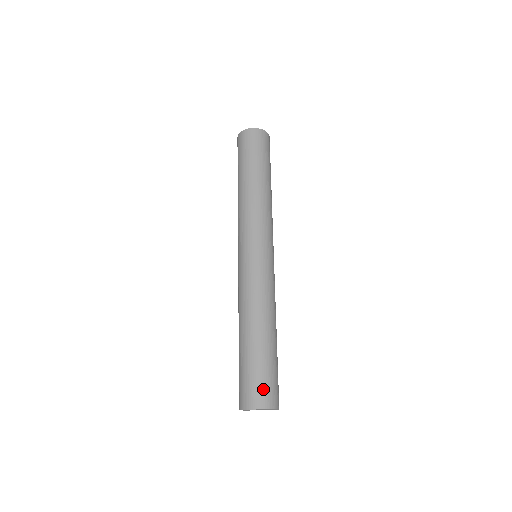
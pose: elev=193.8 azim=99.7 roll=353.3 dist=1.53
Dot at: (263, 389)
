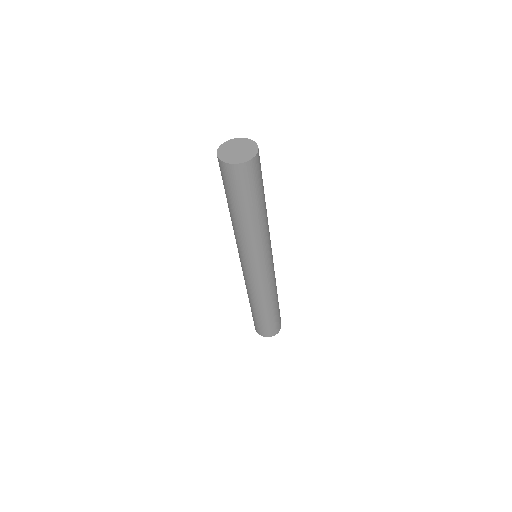
Dot at: (259, 329)
